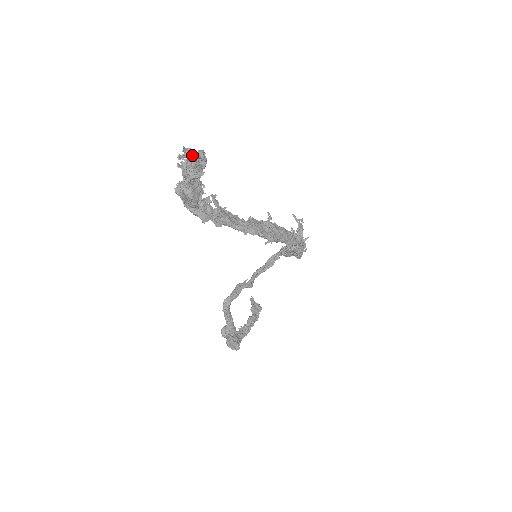
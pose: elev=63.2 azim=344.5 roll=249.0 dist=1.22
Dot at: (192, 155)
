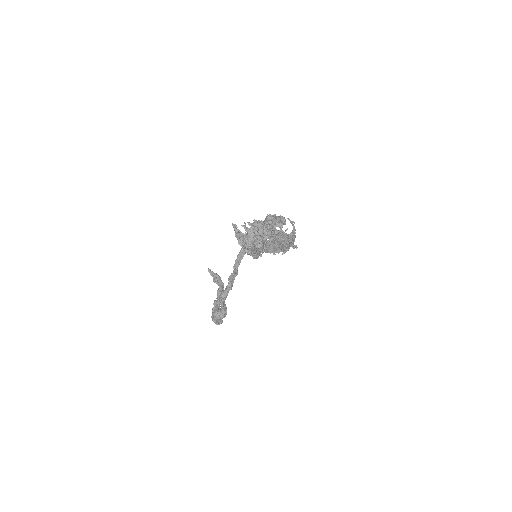
Dot at: (277, 223)
